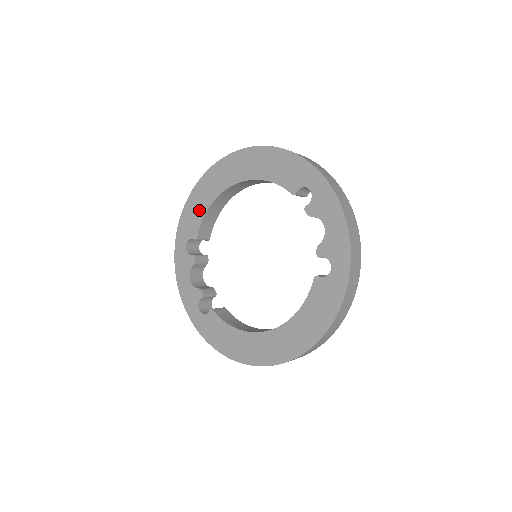
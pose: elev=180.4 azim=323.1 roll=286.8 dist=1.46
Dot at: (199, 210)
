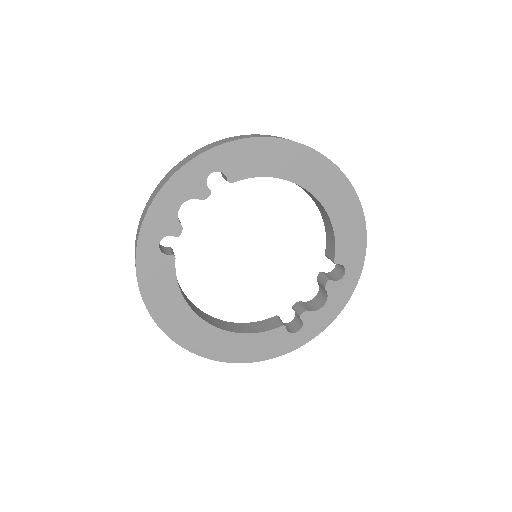
Dot at: (263, 165)
